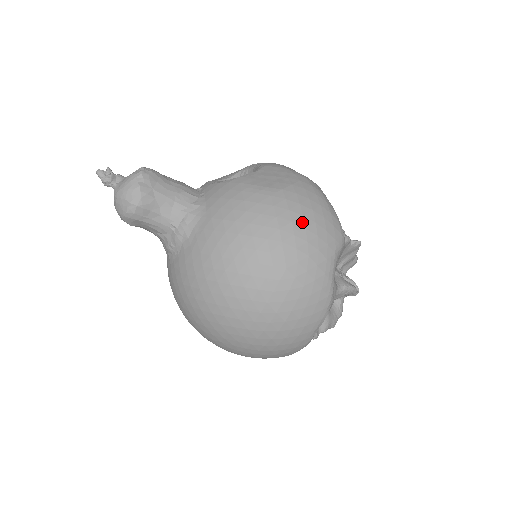
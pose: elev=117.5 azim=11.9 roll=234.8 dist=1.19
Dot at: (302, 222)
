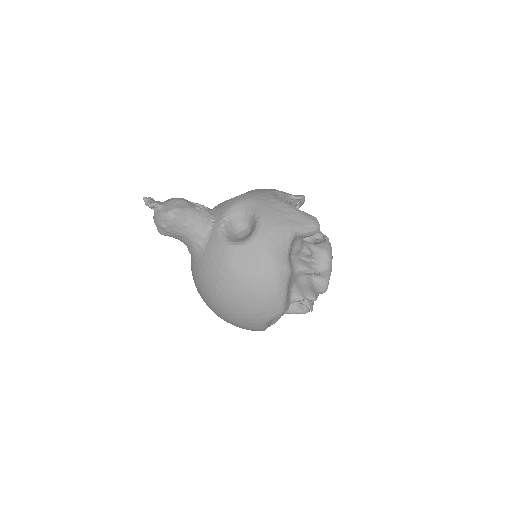
Dot at: (247, 304)
